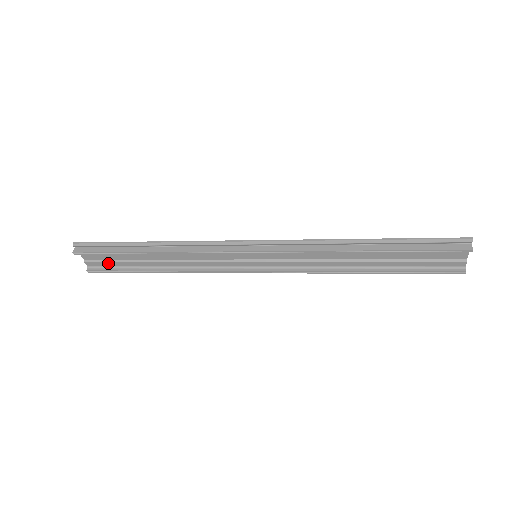
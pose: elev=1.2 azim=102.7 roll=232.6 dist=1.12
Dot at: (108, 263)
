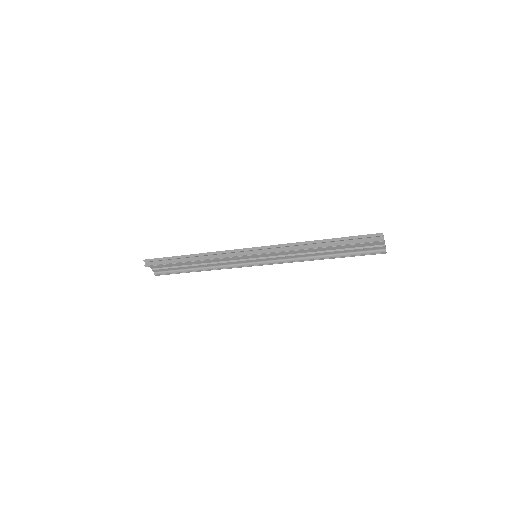
Dot at: (167, 269)
